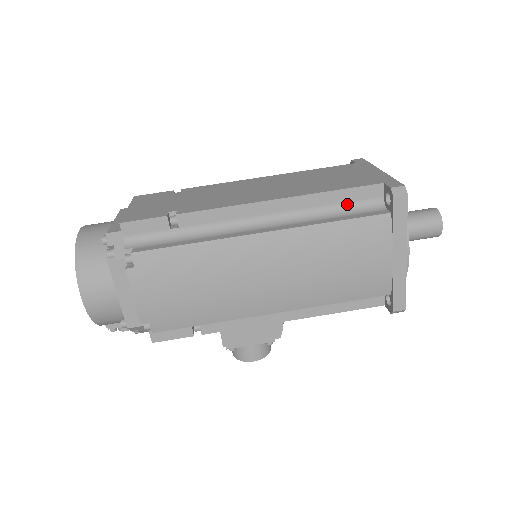
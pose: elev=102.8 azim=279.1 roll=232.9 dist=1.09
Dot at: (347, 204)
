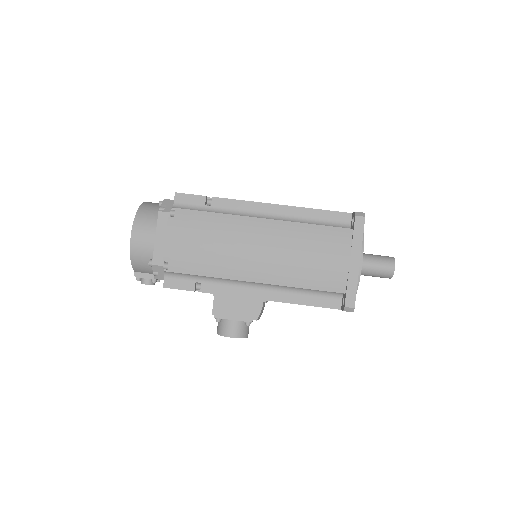
Dot at: (325, 221)
